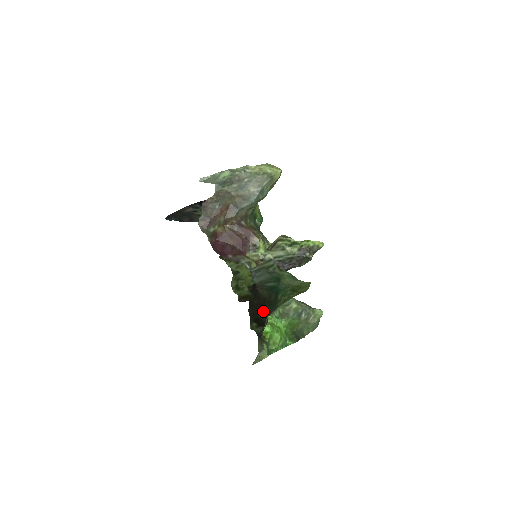
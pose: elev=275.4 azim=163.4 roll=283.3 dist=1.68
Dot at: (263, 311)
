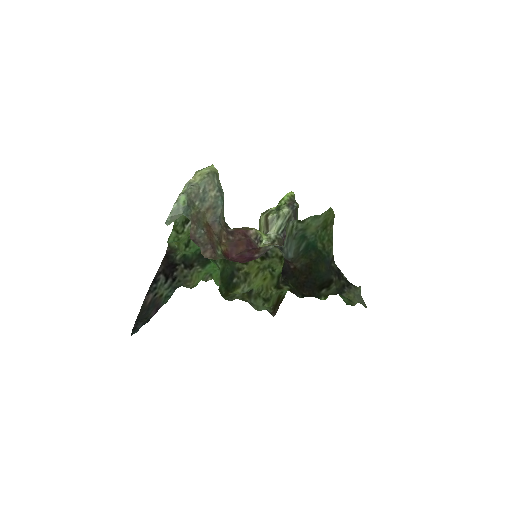
Dot at: (317, 275)
